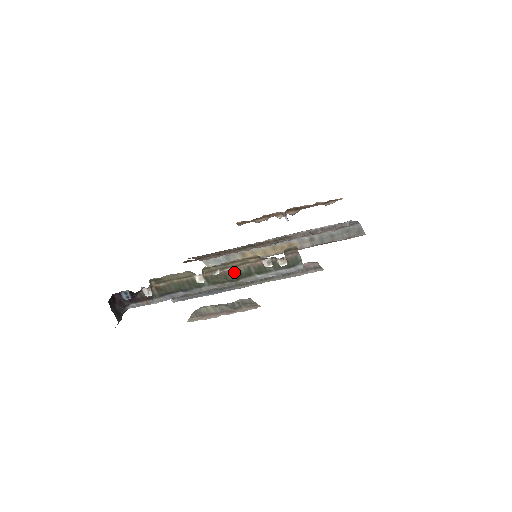
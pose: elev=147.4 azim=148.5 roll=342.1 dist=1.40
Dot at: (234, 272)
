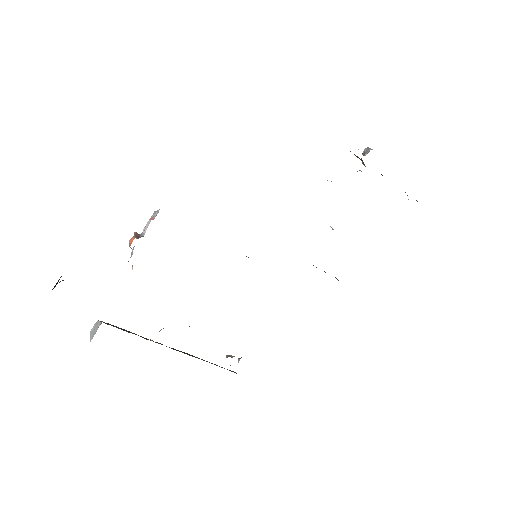
Dot at: occluded
